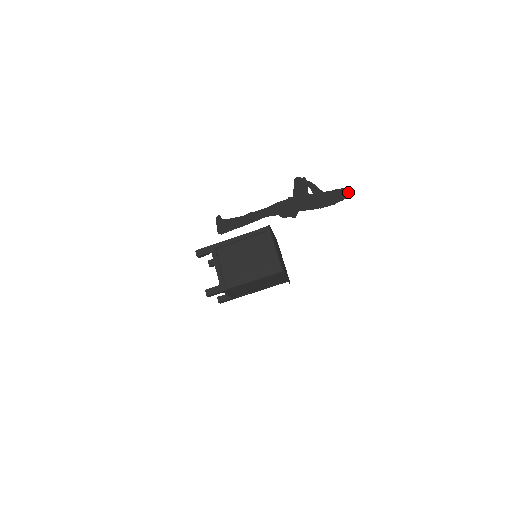
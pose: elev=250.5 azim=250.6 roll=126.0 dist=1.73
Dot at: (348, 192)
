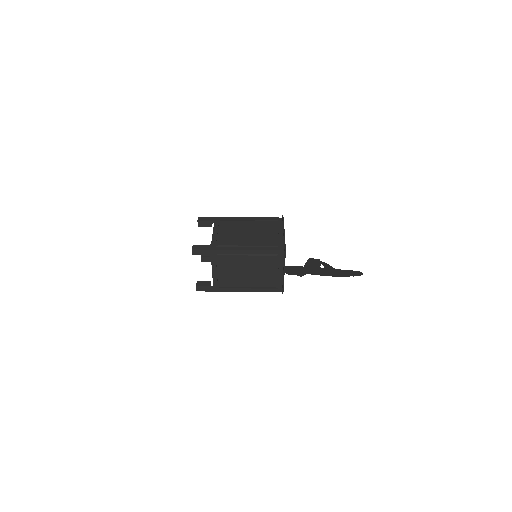
Dot at: (362, 273)
